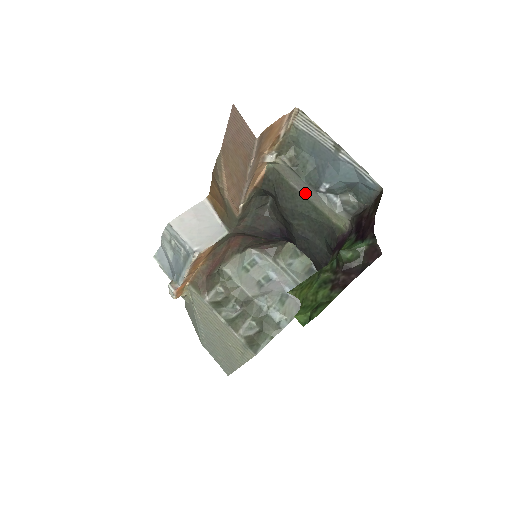
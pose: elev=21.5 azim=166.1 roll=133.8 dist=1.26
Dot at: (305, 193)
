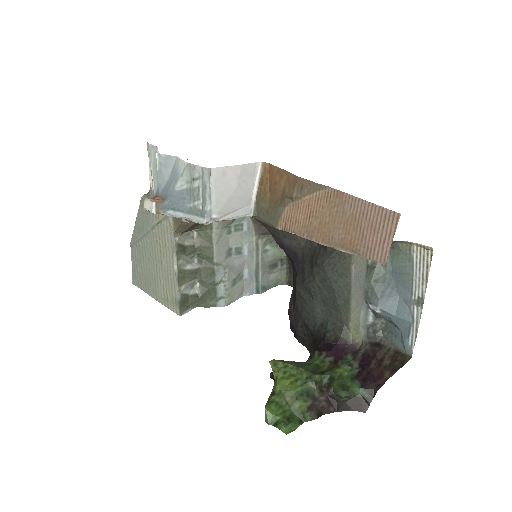
Dot at: (354, 286)
